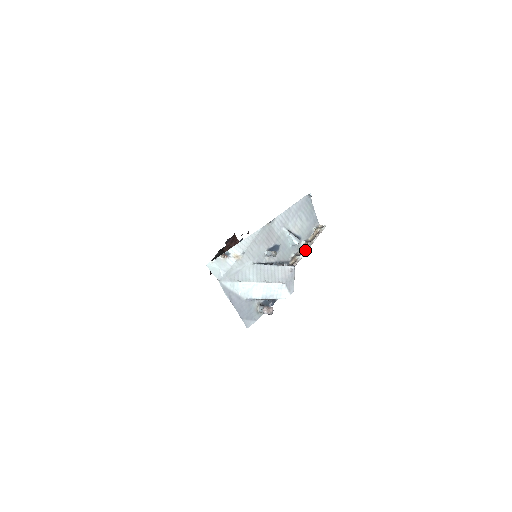
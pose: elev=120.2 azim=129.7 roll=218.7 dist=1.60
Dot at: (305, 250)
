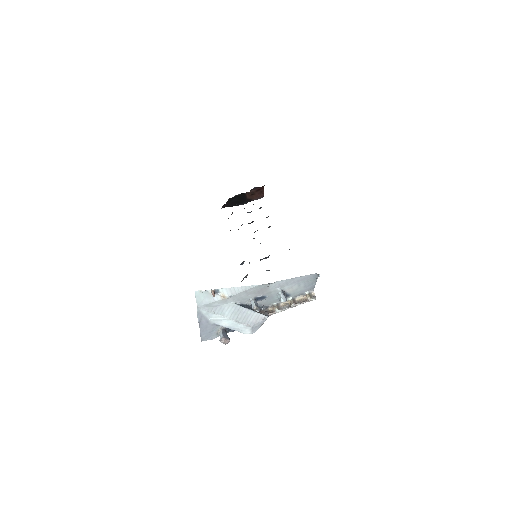
Dot at: (286, 308)
